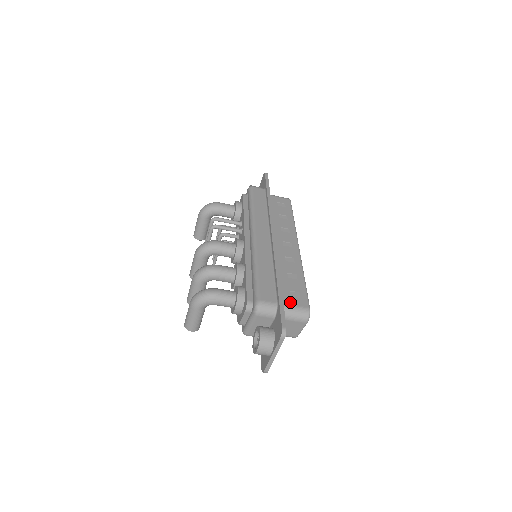
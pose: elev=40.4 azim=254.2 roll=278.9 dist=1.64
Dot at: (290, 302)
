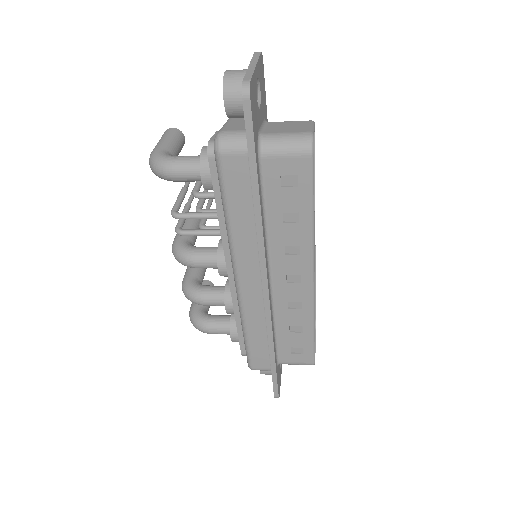
Dot at: (289, 360)
